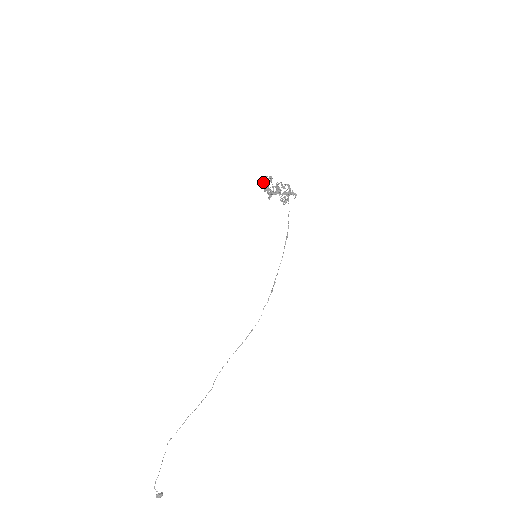
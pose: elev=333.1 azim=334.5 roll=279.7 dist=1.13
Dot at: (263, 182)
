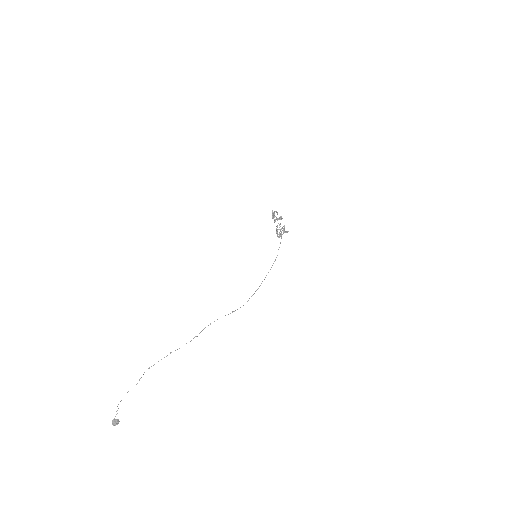
Dot at: (272, 214)
